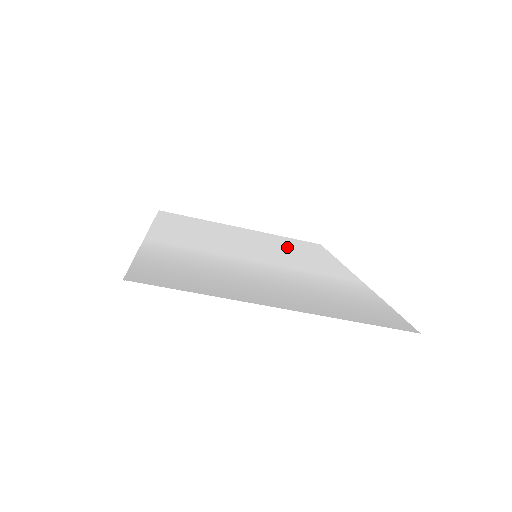
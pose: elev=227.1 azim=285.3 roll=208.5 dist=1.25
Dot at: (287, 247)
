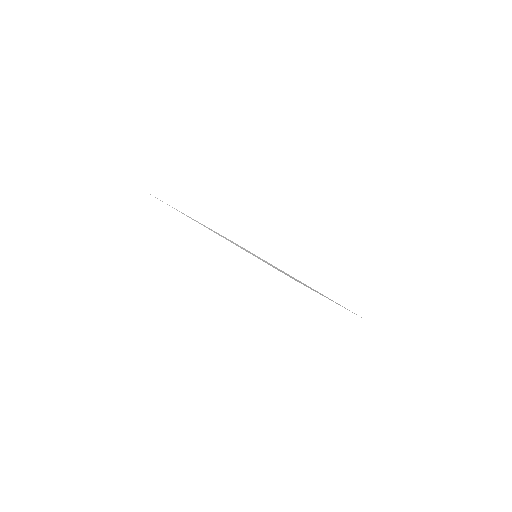
Dot at: (240, 246)
